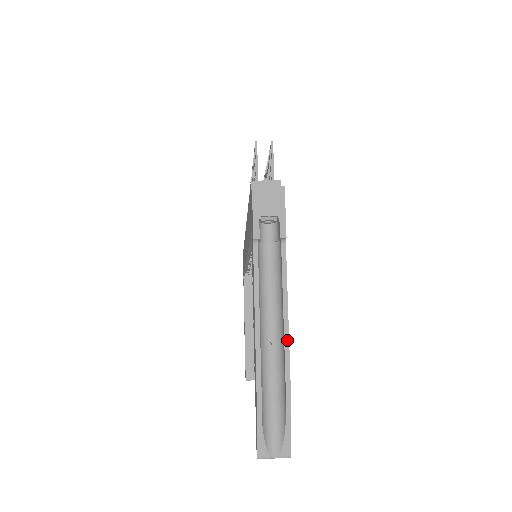
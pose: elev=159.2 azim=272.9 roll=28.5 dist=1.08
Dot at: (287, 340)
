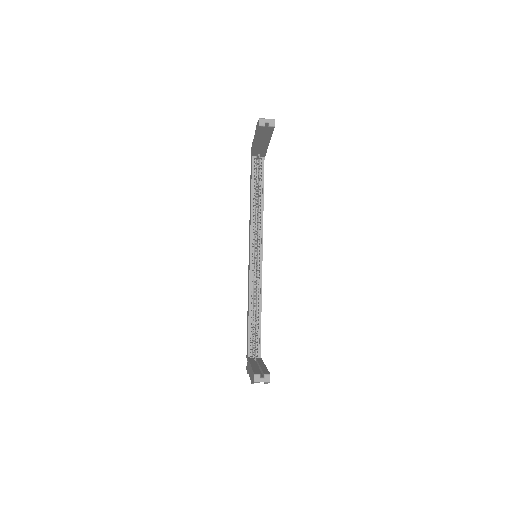
Dot at: occluded
